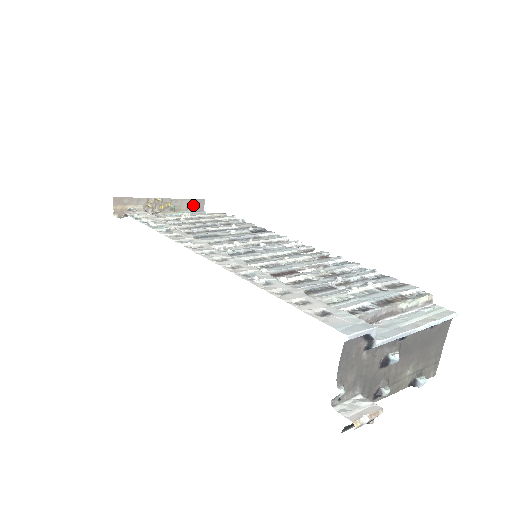
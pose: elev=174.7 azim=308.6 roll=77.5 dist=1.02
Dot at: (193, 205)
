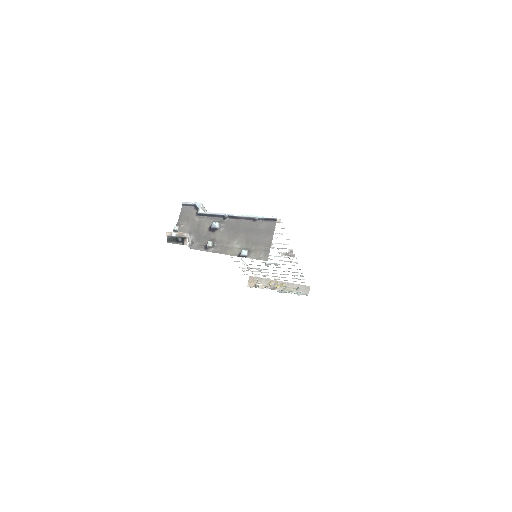
Dot at: occluded
